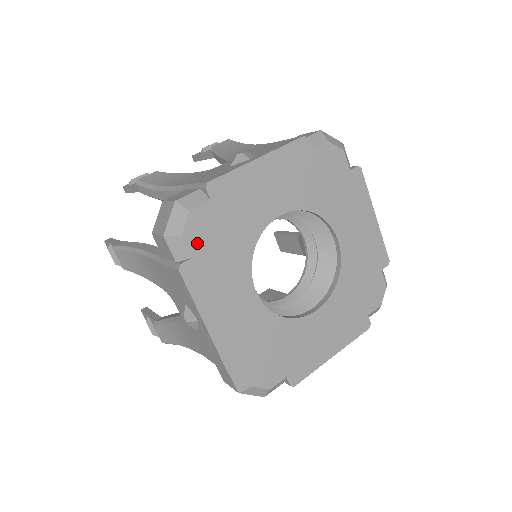
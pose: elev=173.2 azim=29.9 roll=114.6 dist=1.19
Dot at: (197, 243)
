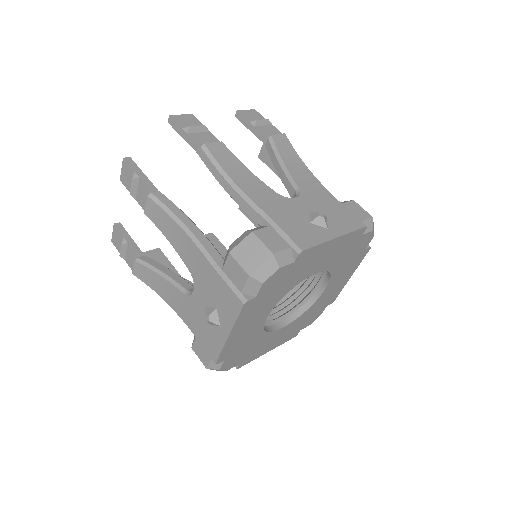
Dot at: (236, 363)
